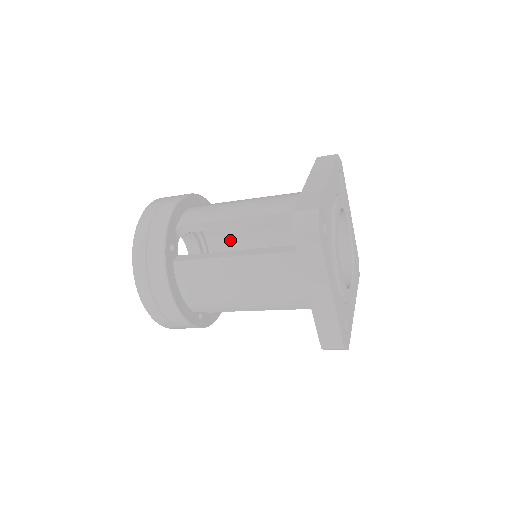
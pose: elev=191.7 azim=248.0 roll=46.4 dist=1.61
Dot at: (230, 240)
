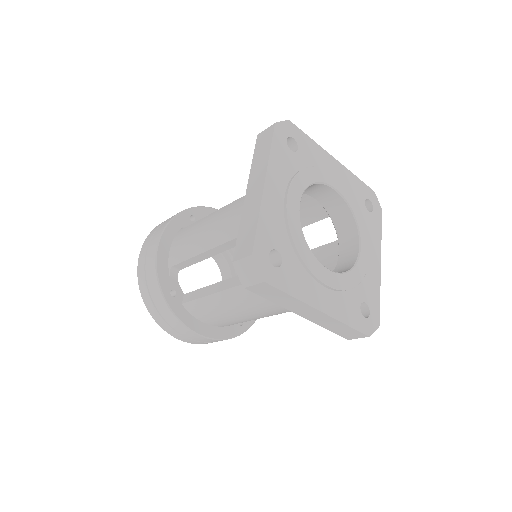
Dot at: occluded
